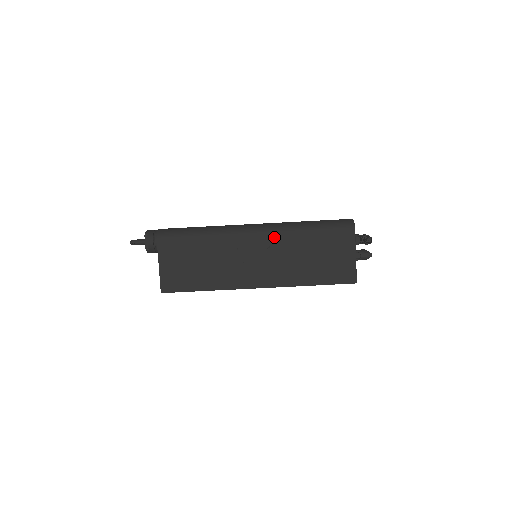
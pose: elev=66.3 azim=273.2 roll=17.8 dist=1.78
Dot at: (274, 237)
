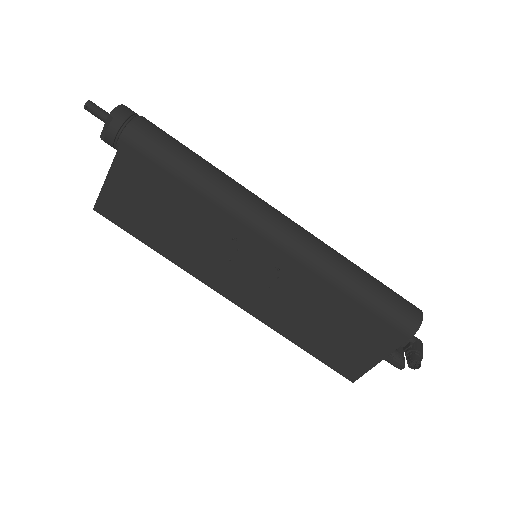
Dot at: (295, 264)
